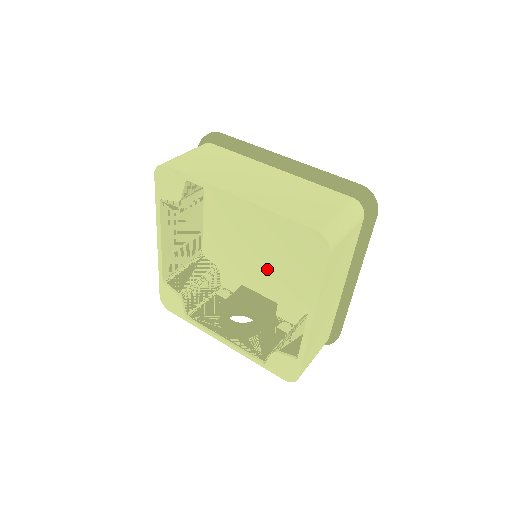
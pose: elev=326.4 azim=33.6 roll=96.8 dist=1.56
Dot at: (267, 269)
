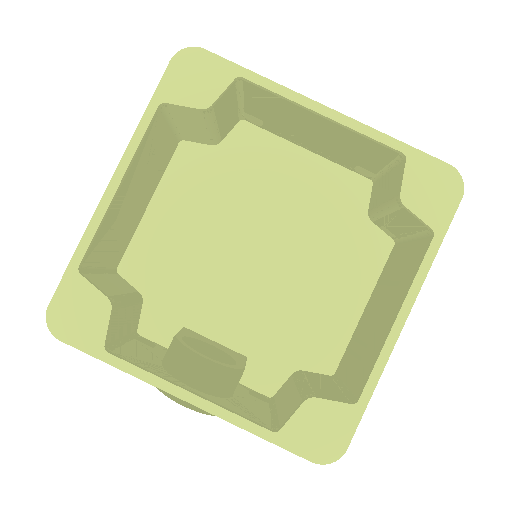
Dot at: (246, 294)
